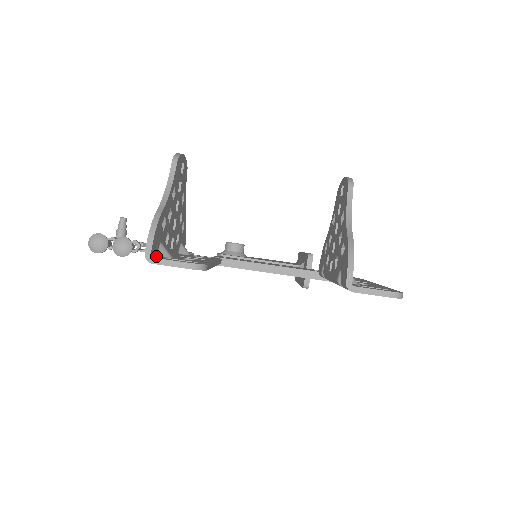
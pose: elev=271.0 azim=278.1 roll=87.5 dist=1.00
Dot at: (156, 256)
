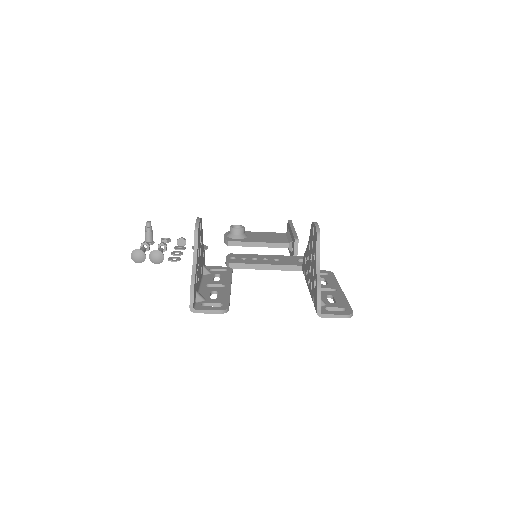
Dot at: (195, 304)
